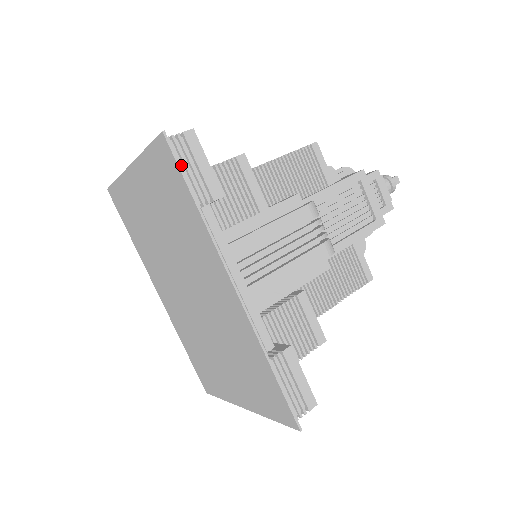
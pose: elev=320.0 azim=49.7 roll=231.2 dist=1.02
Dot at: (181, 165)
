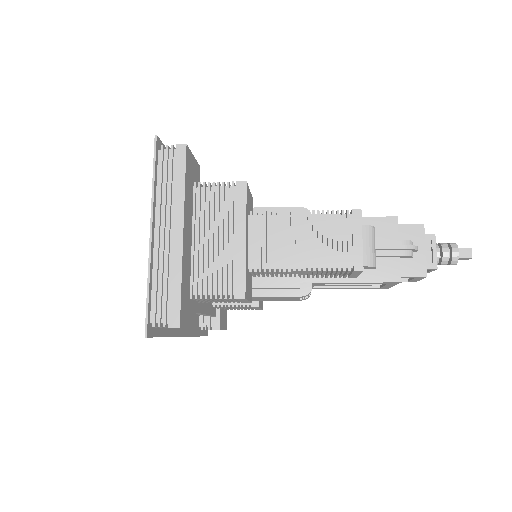
Dot at: occluded
